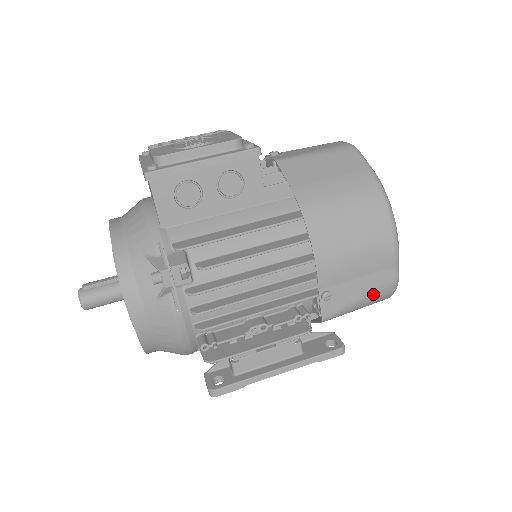
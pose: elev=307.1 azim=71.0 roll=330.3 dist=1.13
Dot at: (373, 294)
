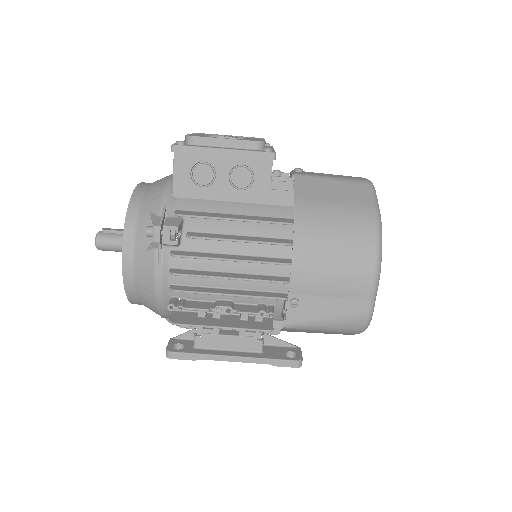
Dot at: (342, 320)
